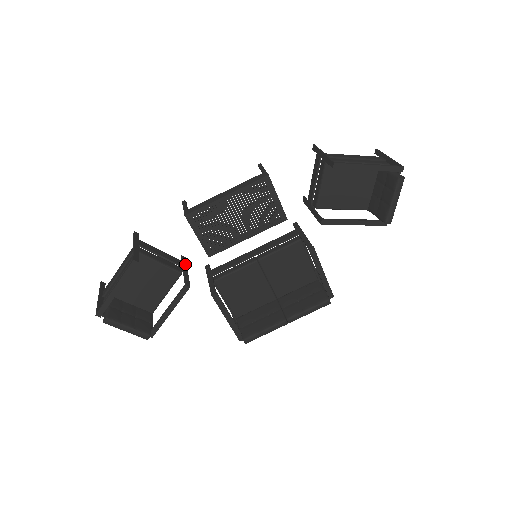
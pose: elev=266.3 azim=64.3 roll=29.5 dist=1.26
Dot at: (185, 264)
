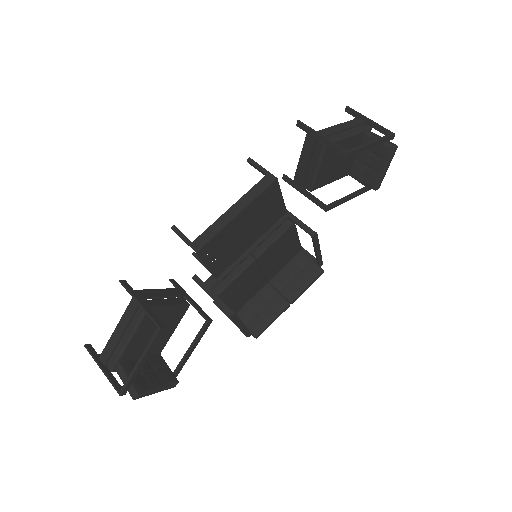
Dot at: (182, 290)
